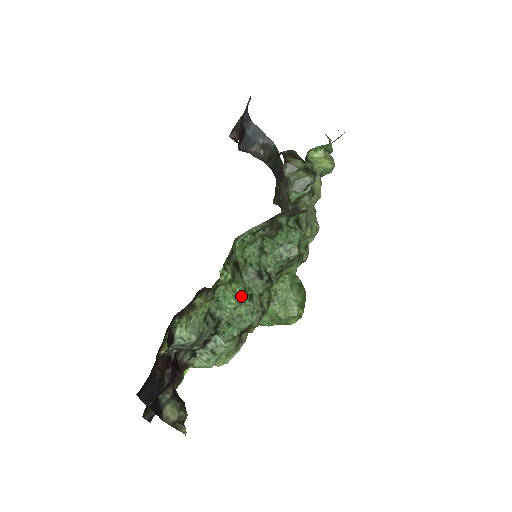
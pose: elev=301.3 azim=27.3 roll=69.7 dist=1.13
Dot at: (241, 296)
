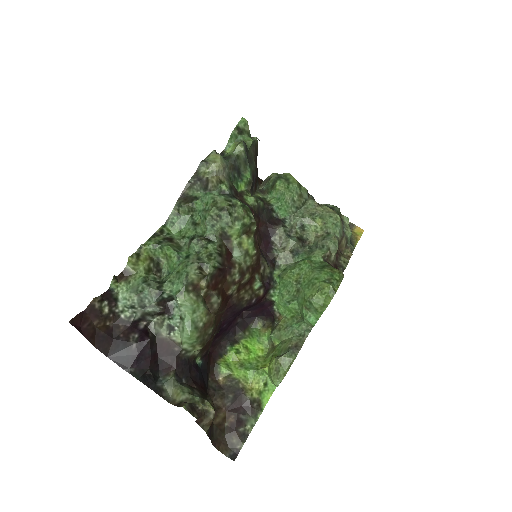
Dot at: (177, 258)
